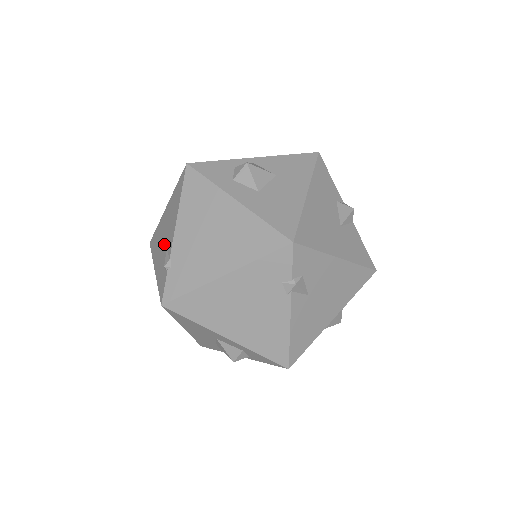
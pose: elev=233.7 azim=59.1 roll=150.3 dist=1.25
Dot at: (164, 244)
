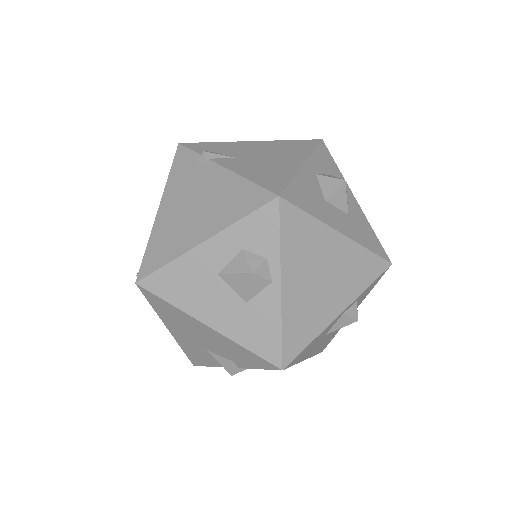
Dot at: occluded
